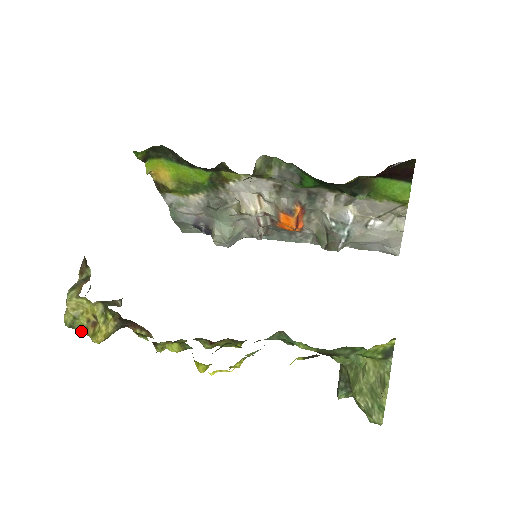
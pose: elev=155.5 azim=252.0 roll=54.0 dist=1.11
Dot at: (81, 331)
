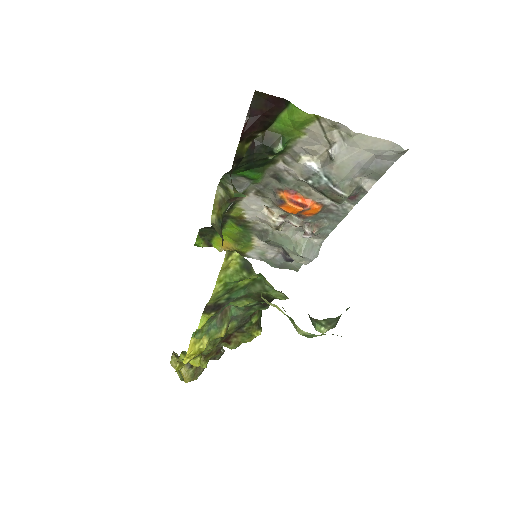
Dot at: occluded
